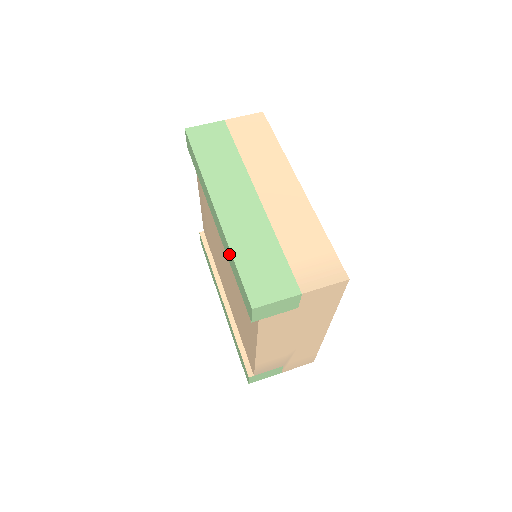
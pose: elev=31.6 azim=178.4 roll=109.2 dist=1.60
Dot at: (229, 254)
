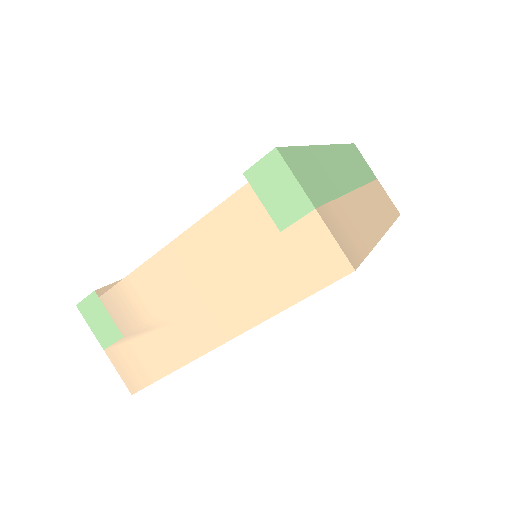
Dot at: occluded
